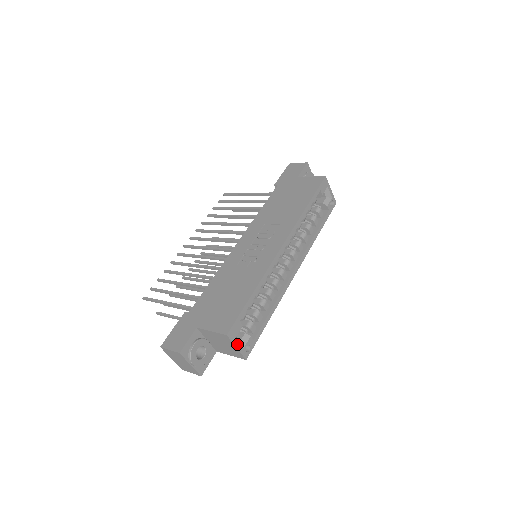
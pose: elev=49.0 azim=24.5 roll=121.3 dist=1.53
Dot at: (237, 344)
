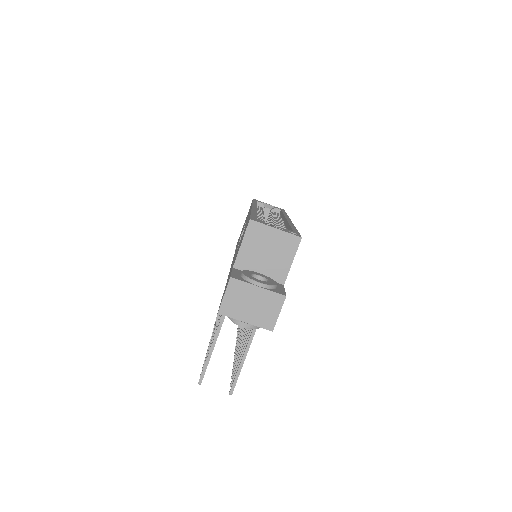
Dot at: (273, 227)
